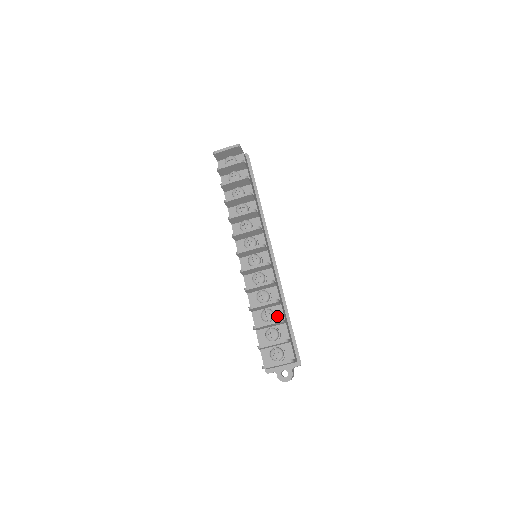
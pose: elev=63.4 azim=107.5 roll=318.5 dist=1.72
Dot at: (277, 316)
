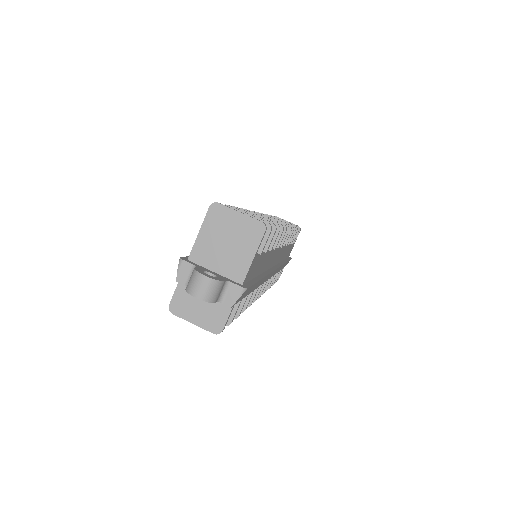
Dot at: occluded
